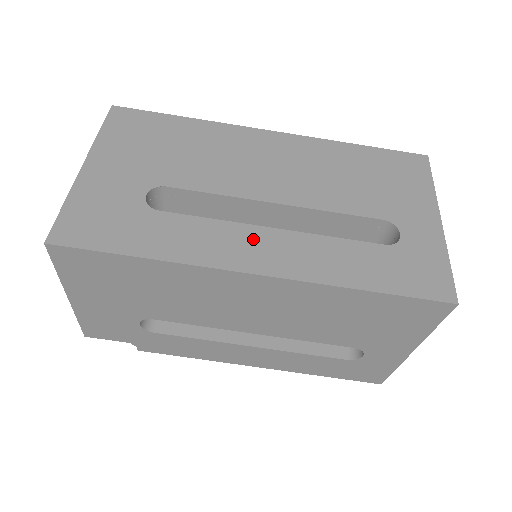
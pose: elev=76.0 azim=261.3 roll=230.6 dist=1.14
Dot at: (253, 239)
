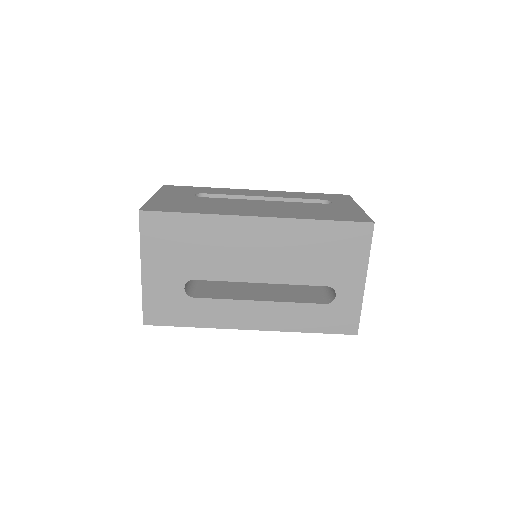
Dot at: (249, 310)
